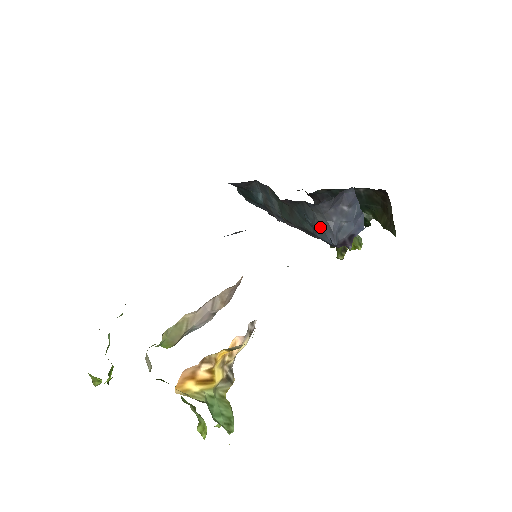
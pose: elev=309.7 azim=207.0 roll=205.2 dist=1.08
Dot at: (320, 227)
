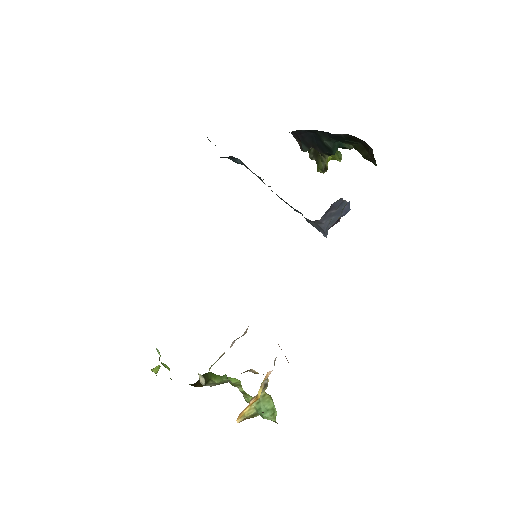
Dot at: (310, 223)
